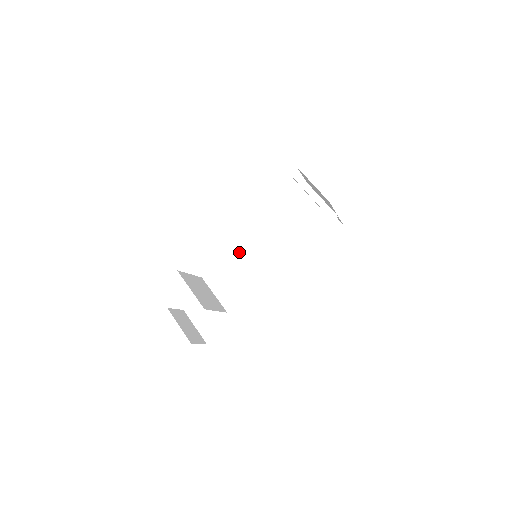
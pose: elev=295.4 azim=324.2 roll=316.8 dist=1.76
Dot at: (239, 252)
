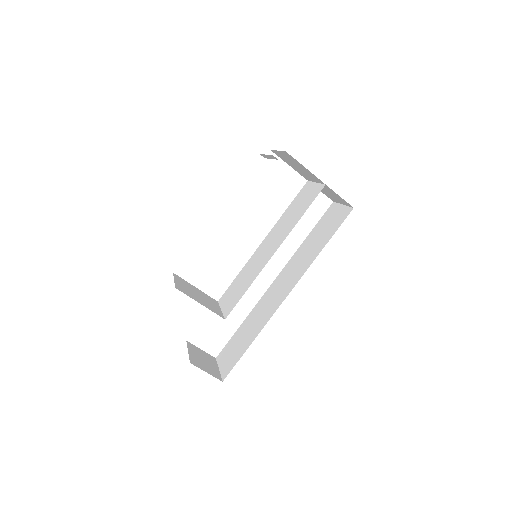
Dot at: (248, 264)
